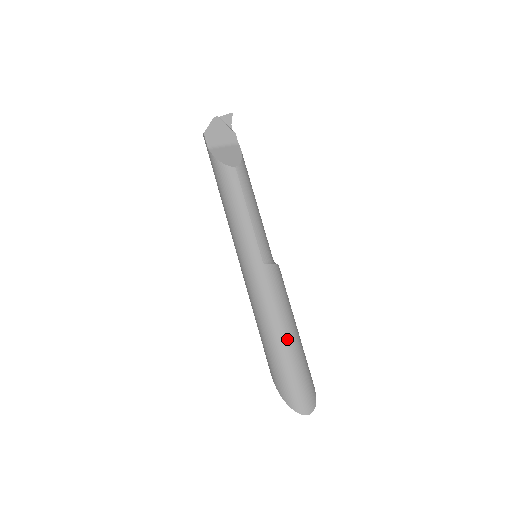
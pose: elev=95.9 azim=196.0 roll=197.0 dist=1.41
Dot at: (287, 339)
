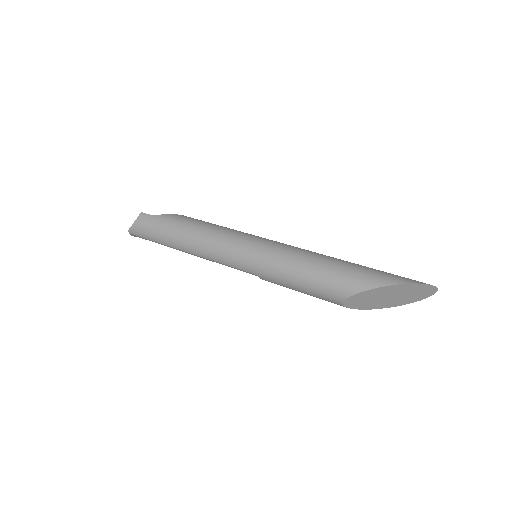
Dot at: occluded
